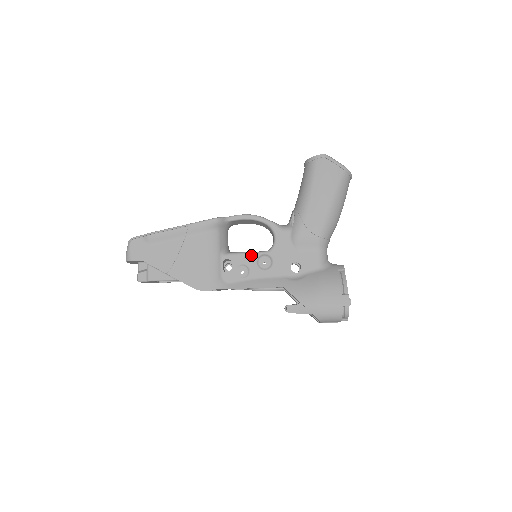
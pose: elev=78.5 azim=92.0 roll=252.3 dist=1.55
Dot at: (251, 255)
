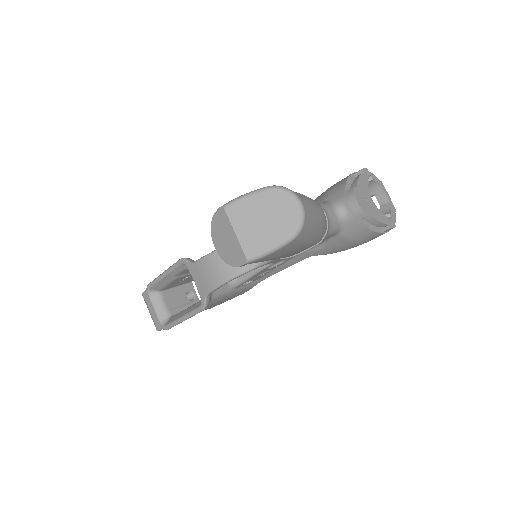
Dot at: (259, 273)
